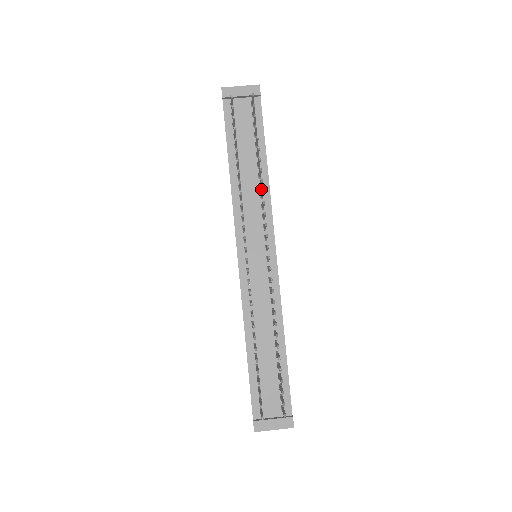
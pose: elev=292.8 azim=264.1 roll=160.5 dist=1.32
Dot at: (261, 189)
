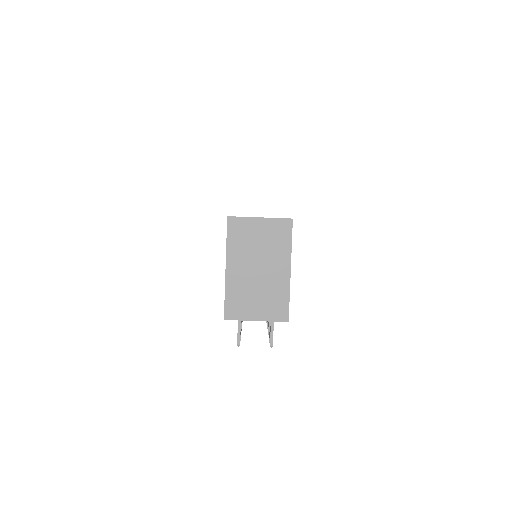
Dot at: occluded
